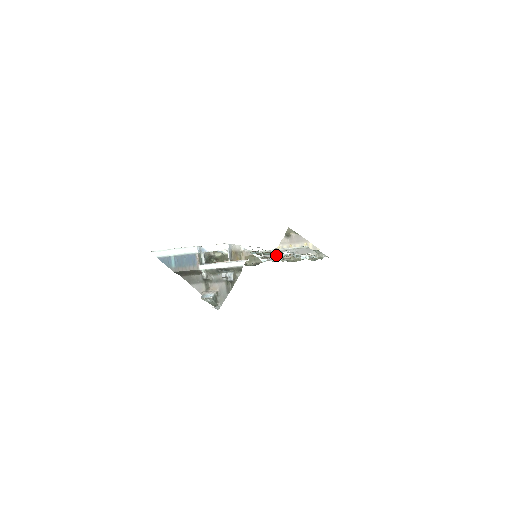
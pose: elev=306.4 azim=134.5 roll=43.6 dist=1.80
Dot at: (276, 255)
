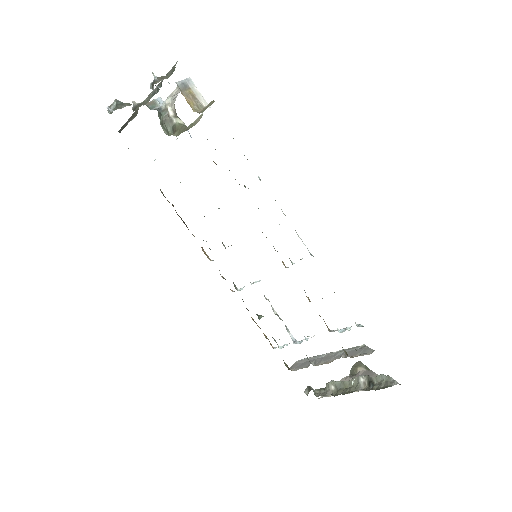
Dot at: occluded
